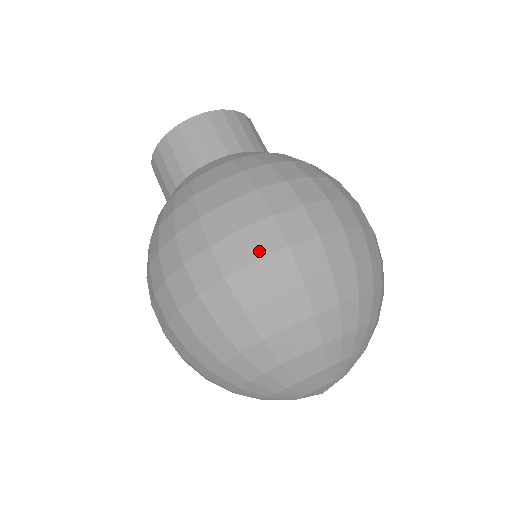
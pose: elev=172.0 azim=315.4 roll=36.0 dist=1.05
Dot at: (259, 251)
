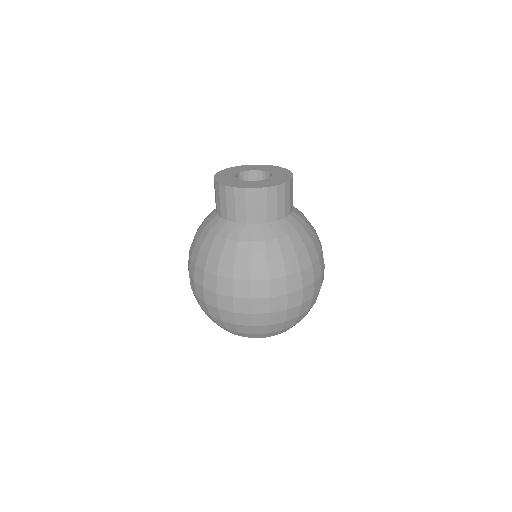
Dot at: (207, 301)
